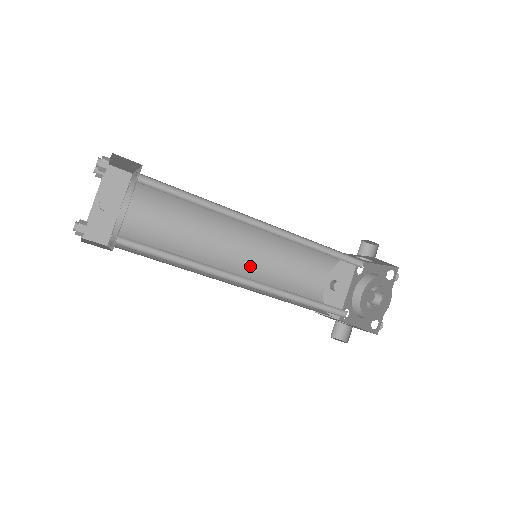
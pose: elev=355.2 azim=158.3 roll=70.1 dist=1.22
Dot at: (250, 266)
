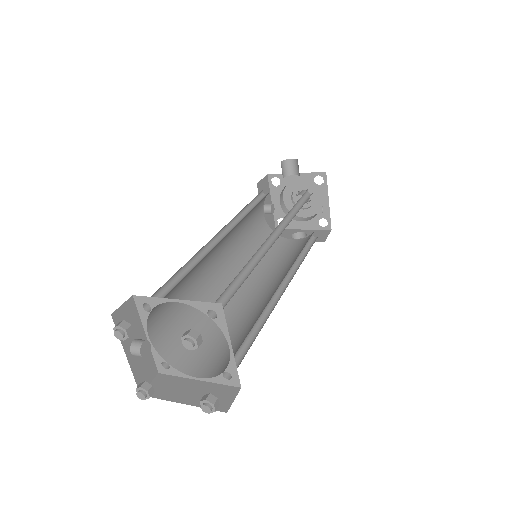
Dot at: (232, 259)
